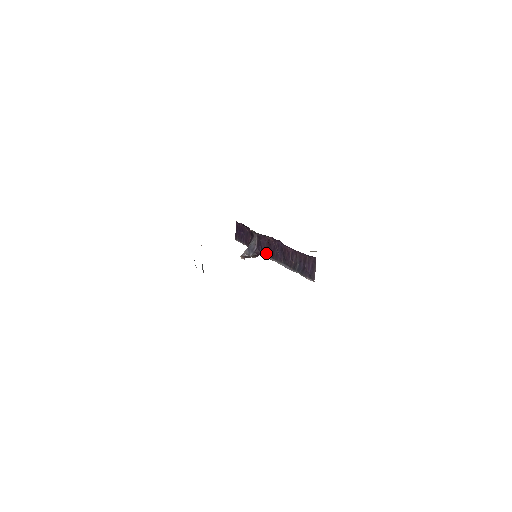
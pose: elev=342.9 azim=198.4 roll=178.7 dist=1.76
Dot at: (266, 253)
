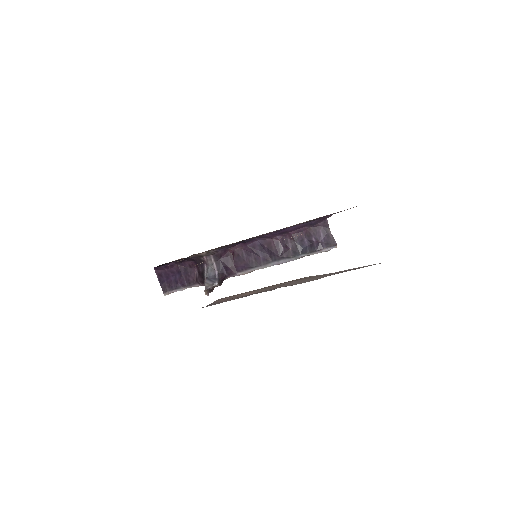
Dot at: (235, 270)
